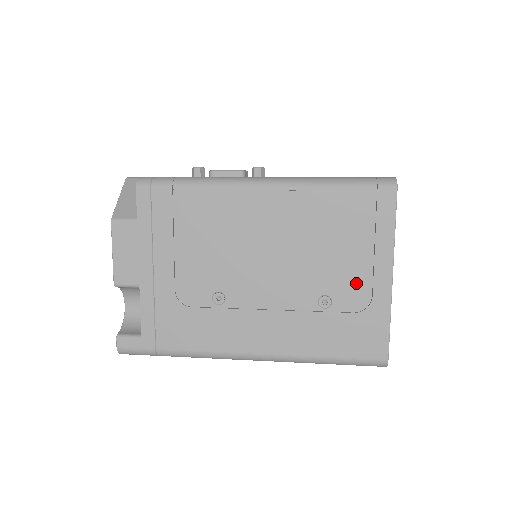
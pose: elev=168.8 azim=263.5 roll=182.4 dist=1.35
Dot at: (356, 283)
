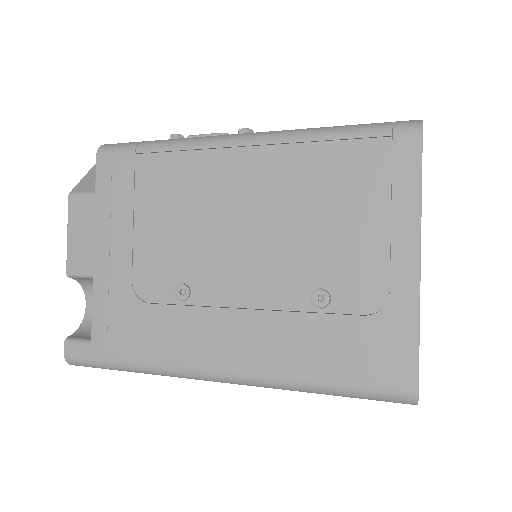
Dot at: (365, 270)
